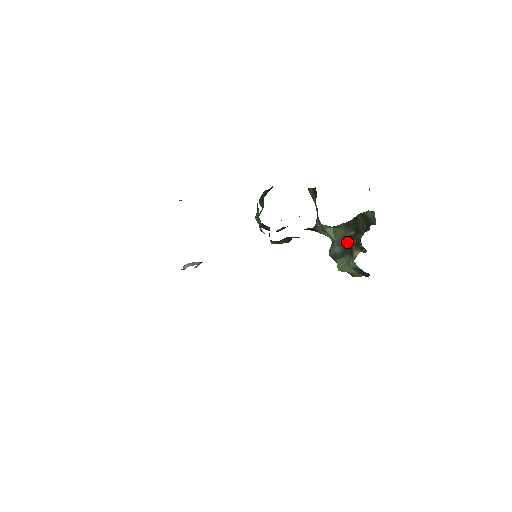
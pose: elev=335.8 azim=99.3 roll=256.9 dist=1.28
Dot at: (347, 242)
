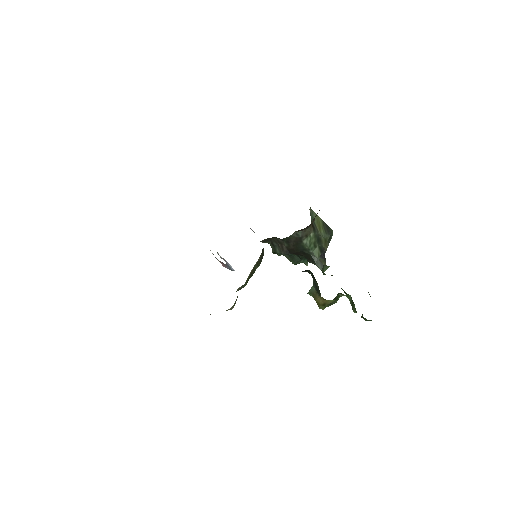
Dot at: occluded
